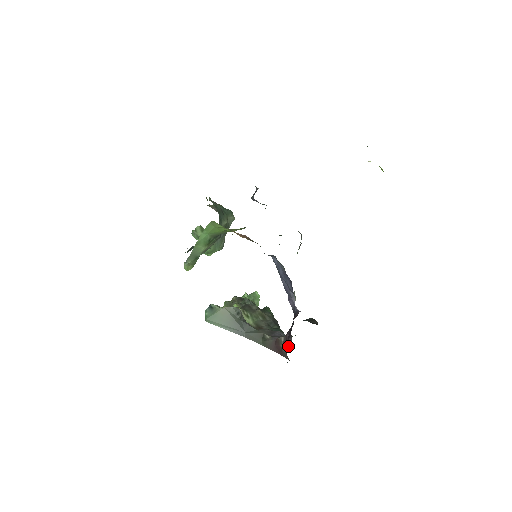
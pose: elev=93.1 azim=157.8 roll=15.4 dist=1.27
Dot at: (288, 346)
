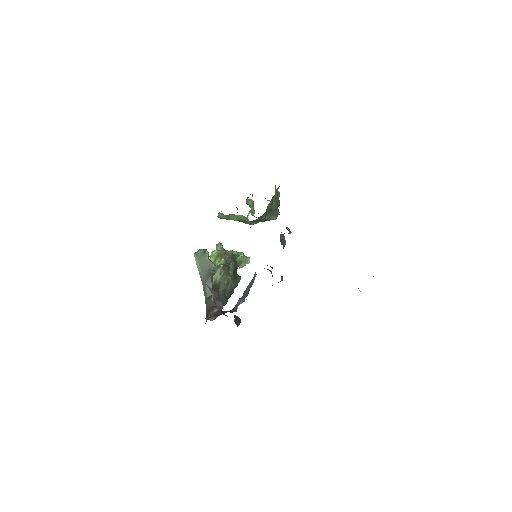
Dot at: (210, 319)
